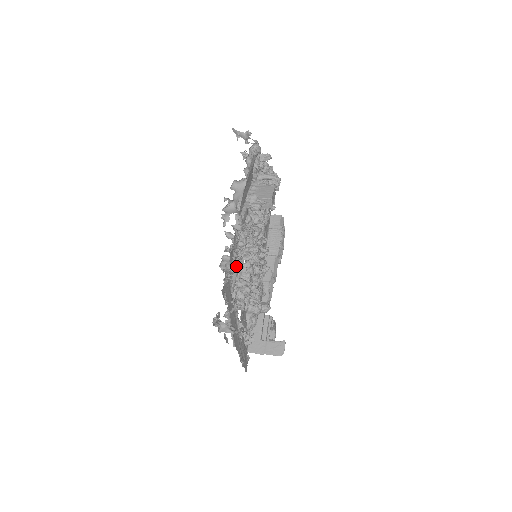
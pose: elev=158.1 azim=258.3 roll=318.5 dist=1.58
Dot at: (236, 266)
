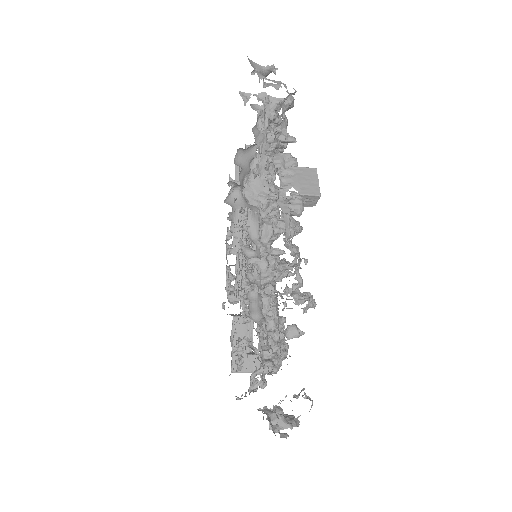
Dot at: (297, 330)
